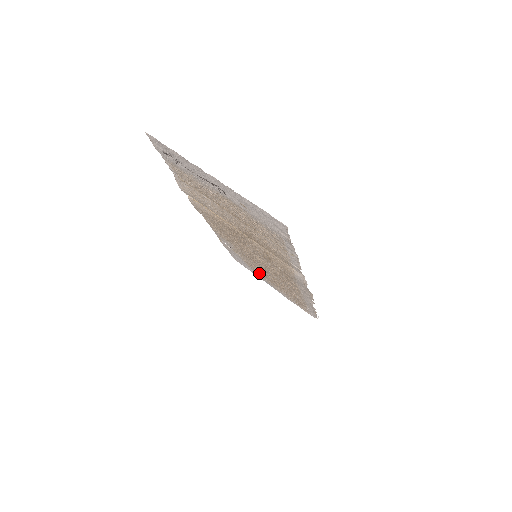
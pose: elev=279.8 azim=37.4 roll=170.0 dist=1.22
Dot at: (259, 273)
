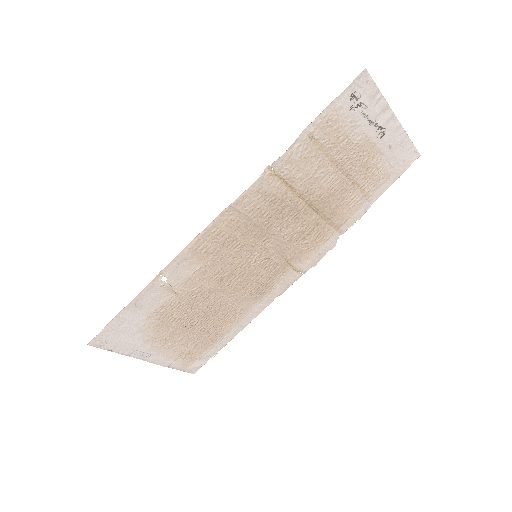
Dot at: (163, 327)
